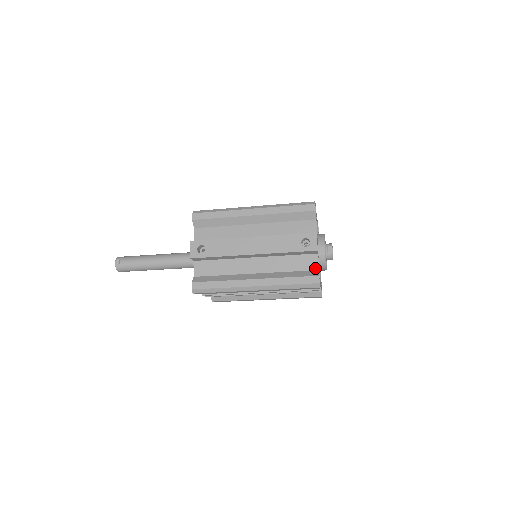
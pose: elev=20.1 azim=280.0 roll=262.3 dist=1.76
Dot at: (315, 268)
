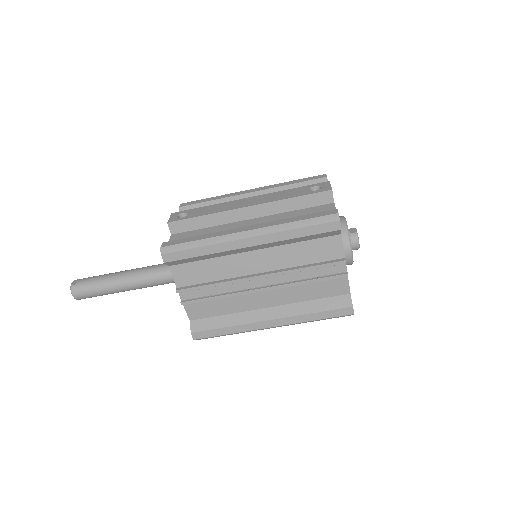
Dot at: occluded
